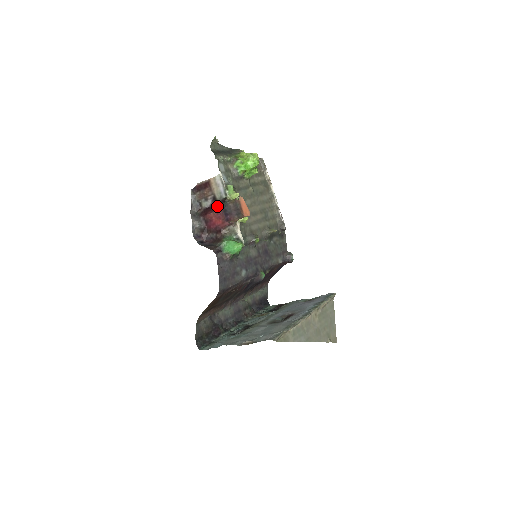
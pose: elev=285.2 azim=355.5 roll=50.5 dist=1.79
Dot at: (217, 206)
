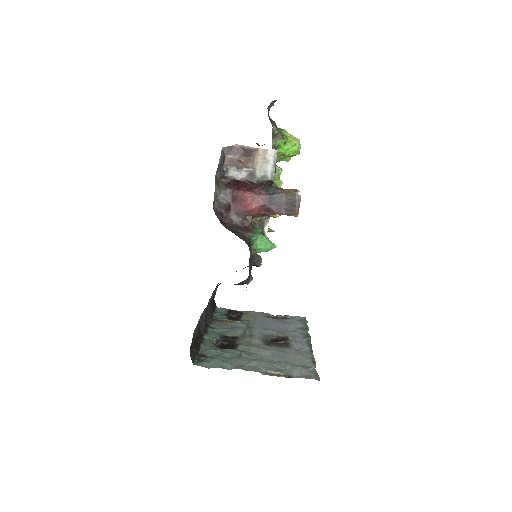
Dot at: (258, 186)
